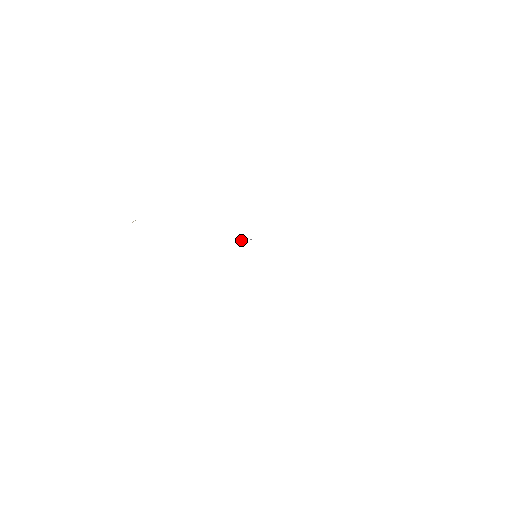
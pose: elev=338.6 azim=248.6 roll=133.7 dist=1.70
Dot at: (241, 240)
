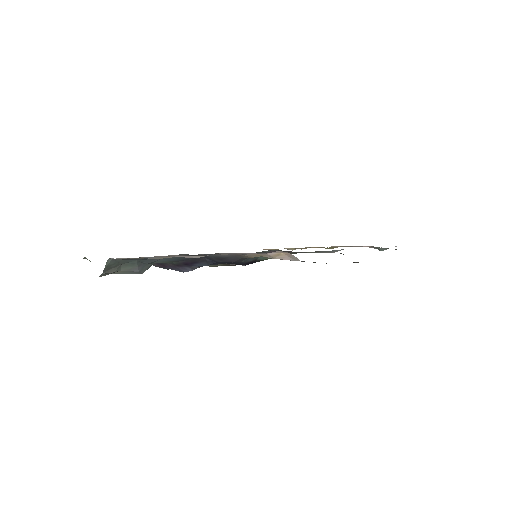
Dot at: (232, 264)
